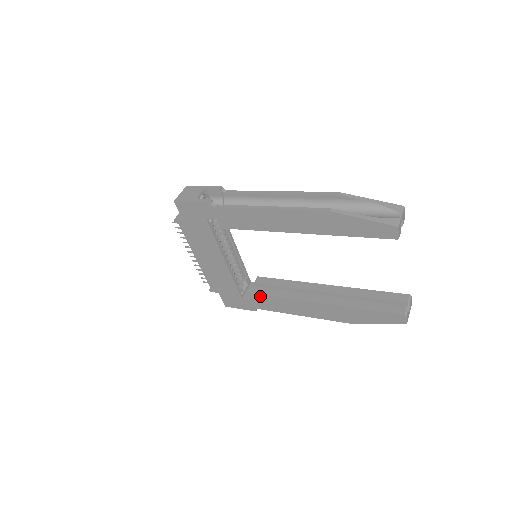
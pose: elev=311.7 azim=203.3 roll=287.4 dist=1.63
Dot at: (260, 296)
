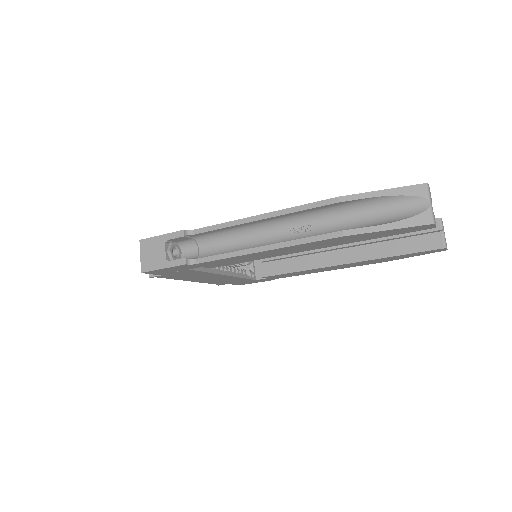
Dot at: occluded
